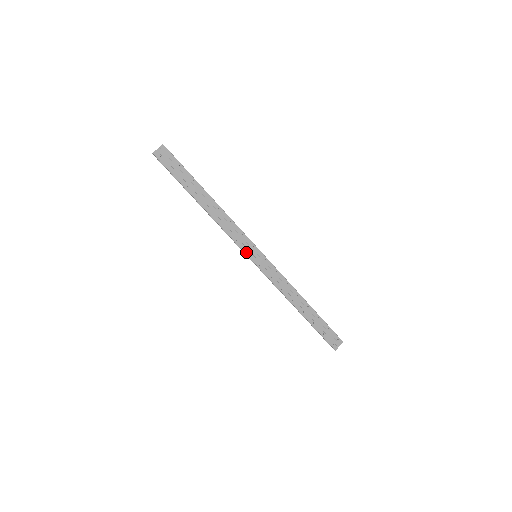
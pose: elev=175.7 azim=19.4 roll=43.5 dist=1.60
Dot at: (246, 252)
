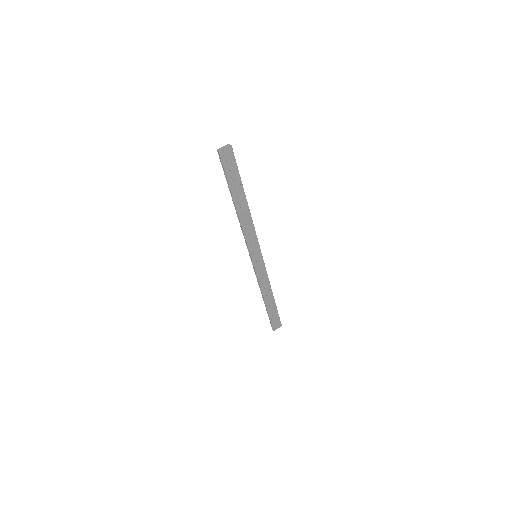
Dot at: (251, 252)
